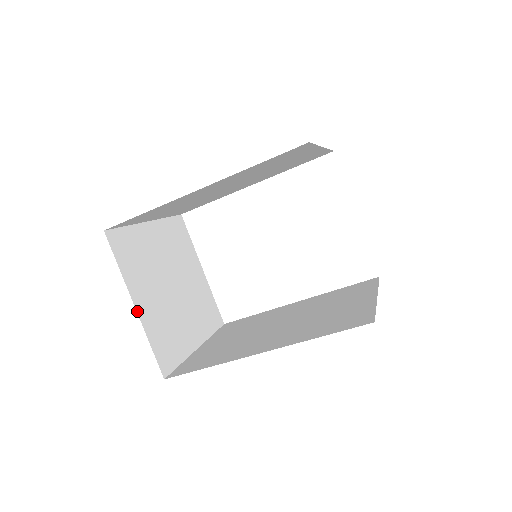
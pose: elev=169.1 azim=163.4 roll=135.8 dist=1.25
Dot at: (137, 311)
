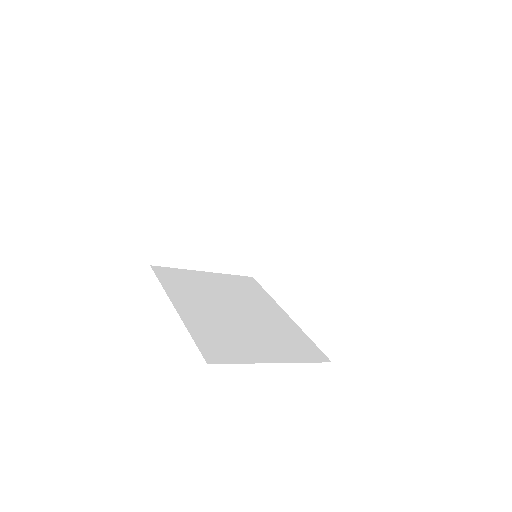
Dot at: (165, 216)
